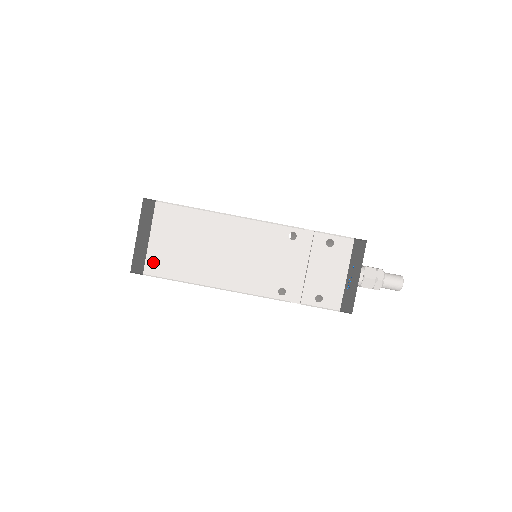
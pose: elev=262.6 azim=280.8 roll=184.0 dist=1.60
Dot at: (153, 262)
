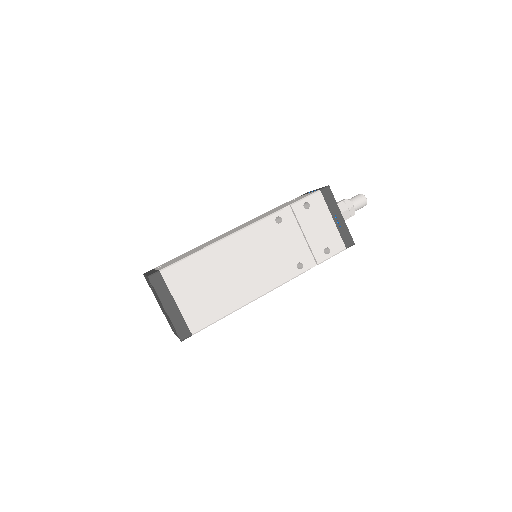
Dot at: (193, 319)
